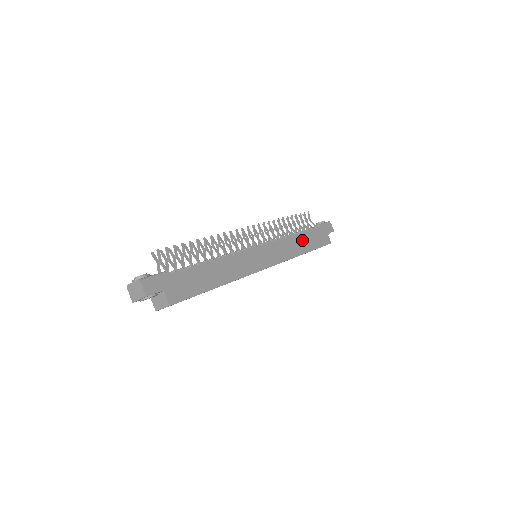
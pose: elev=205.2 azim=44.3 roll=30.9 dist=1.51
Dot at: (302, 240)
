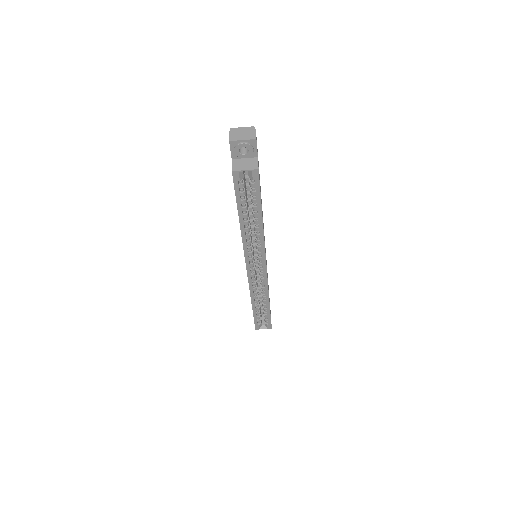
Dot at: occluded
